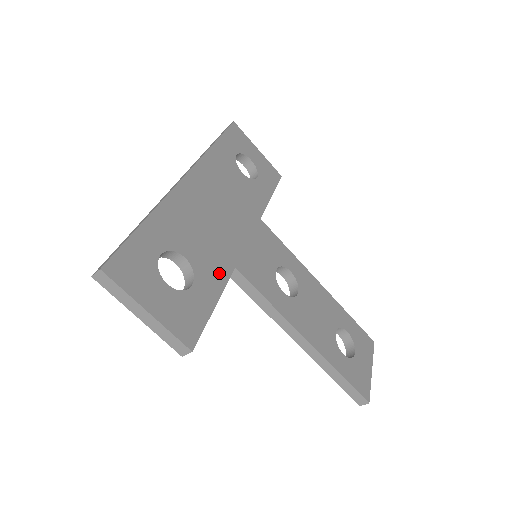
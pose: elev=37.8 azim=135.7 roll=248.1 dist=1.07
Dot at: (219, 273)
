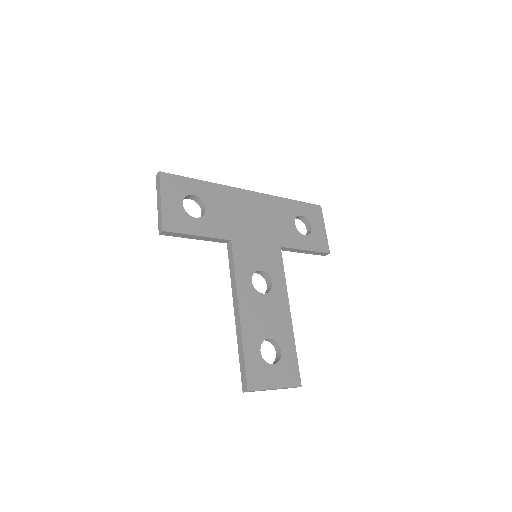
Dot at: (218, 231)
